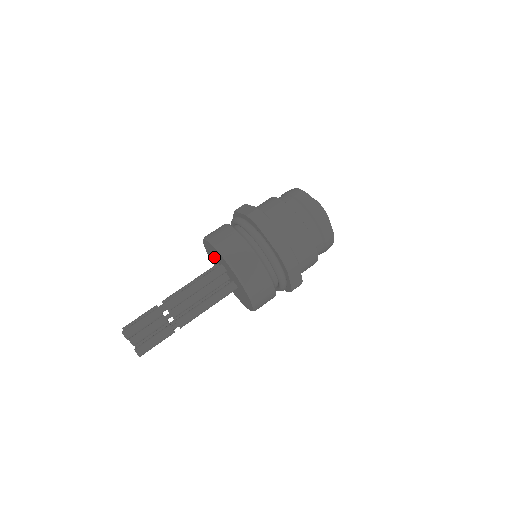
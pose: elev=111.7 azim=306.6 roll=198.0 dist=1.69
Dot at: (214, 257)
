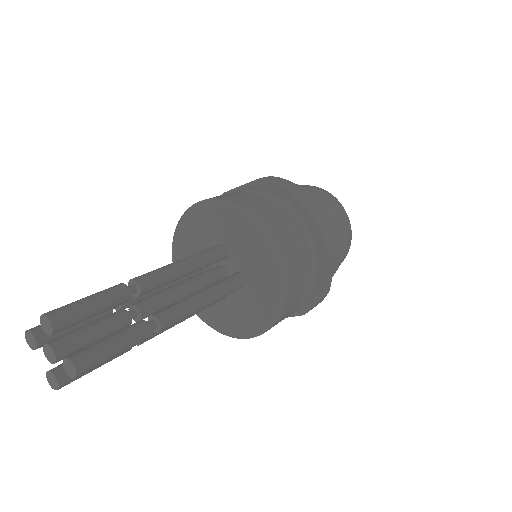
Dot at: (198, 245)
